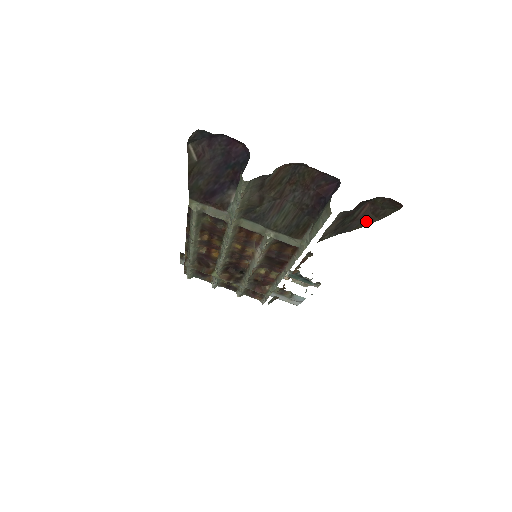
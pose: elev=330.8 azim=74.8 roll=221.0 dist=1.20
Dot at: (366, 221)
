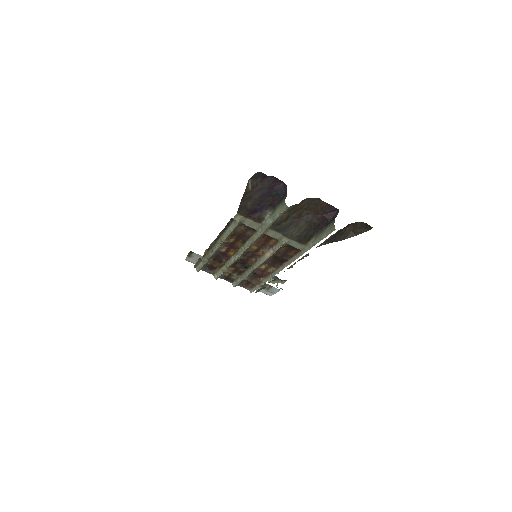
Dot at: (348, 236)
